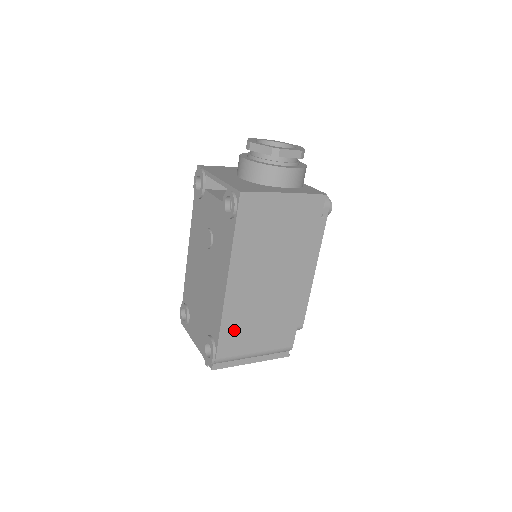
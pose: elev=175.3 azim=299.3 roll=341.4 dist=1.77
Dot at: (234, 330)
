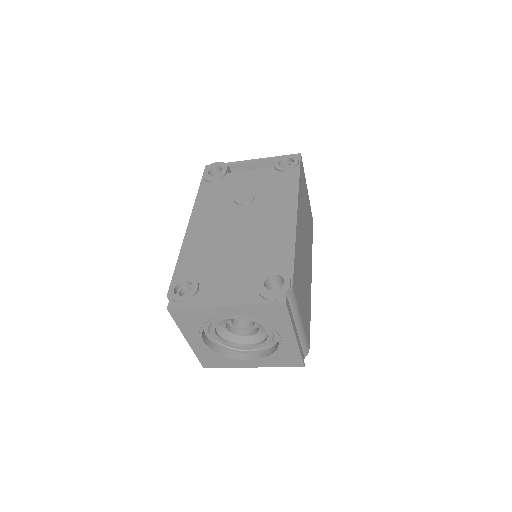
Dot at: (297, 267)
